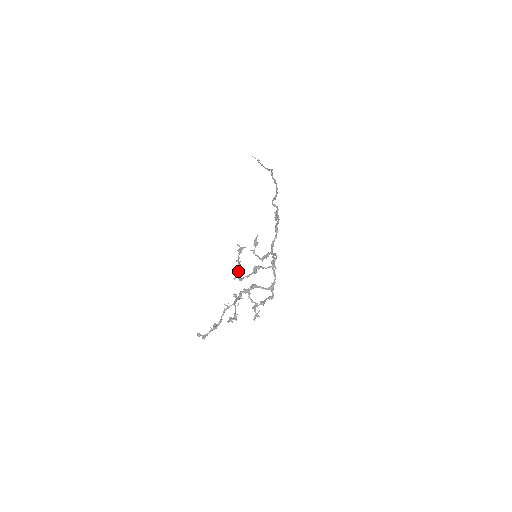
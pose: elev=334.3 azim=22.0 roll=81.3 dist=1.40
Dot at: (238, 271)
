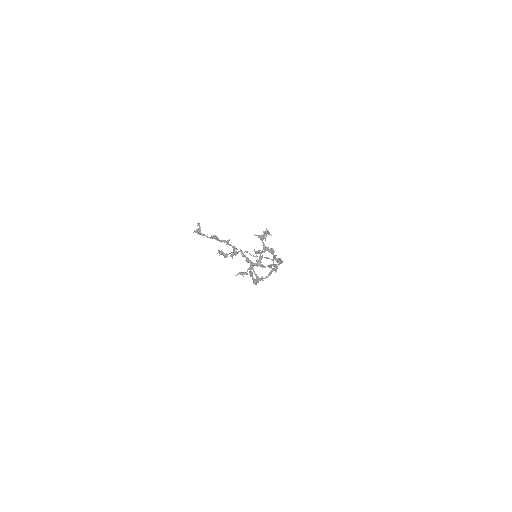
Dot at: (263, 235)
